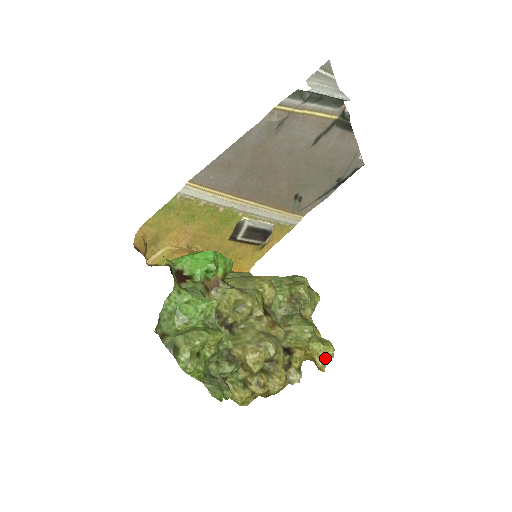
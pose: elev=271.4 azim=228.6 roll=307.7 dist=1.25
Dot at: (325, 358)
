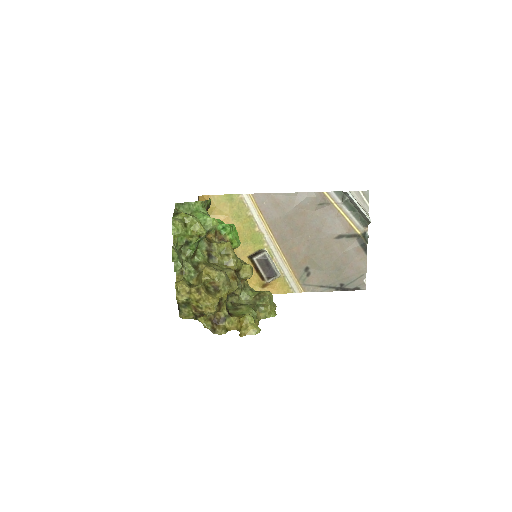
Dot at: (249, 330)
